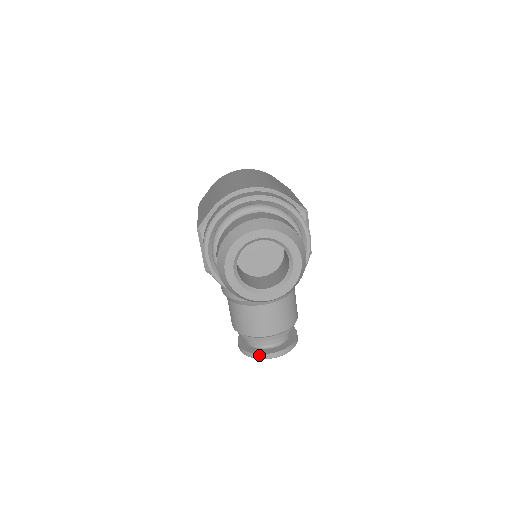
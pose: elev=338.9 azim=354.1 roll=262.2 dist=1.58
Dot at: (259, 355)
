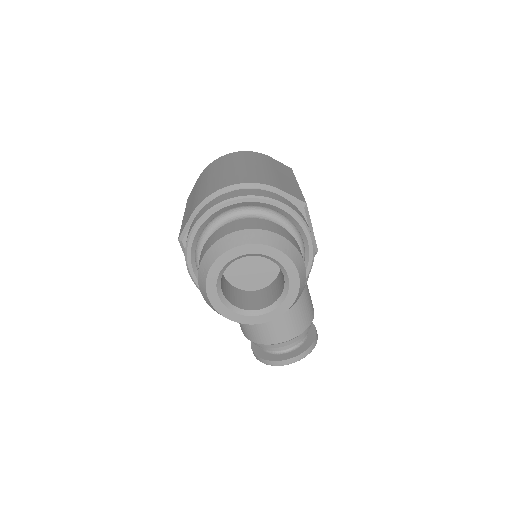
Dot at: (274, 362)
